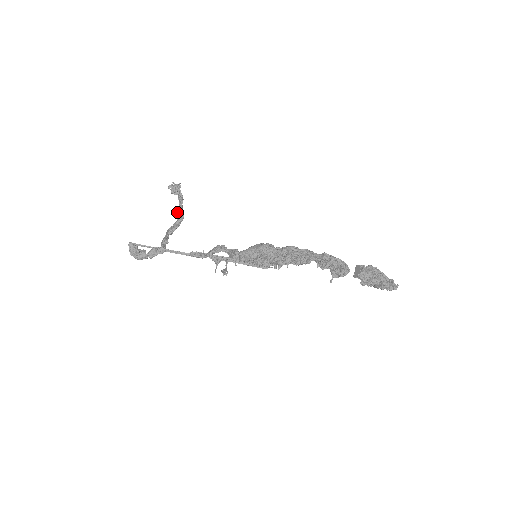
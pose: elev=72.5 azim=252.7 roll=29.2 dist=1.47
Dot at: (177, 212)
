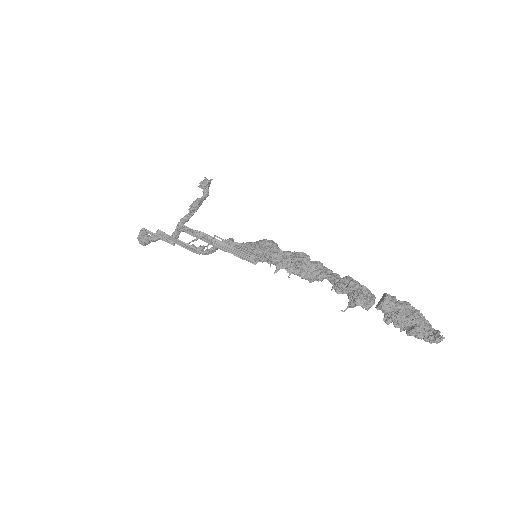
Dot at: occluded
